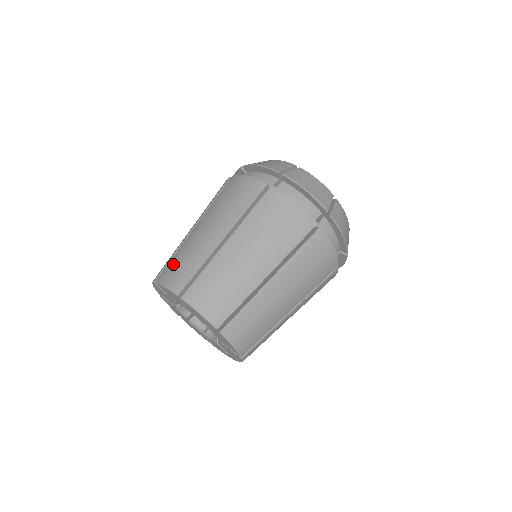
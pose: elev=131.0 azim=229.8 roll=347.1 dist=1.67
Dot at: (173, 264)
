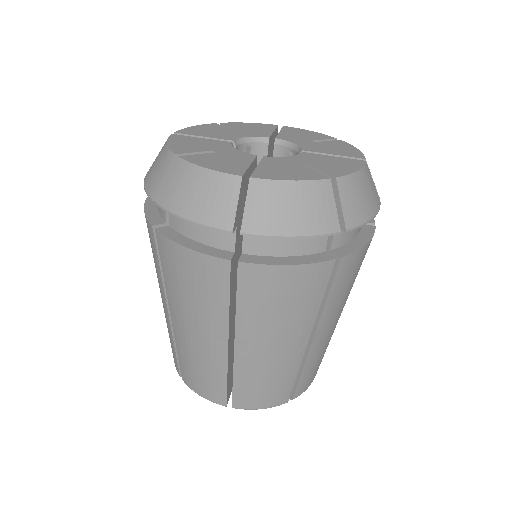
Dot at: (188, 371)
